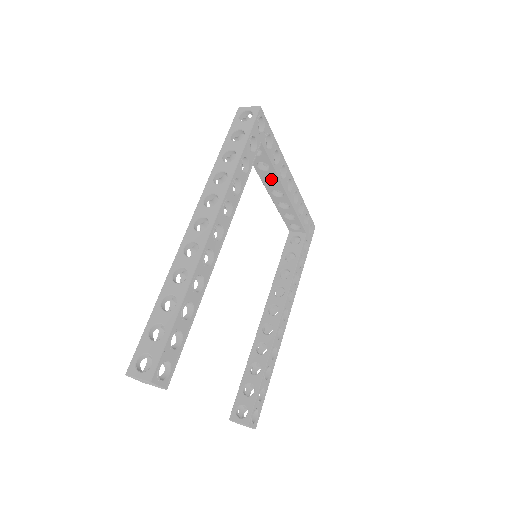
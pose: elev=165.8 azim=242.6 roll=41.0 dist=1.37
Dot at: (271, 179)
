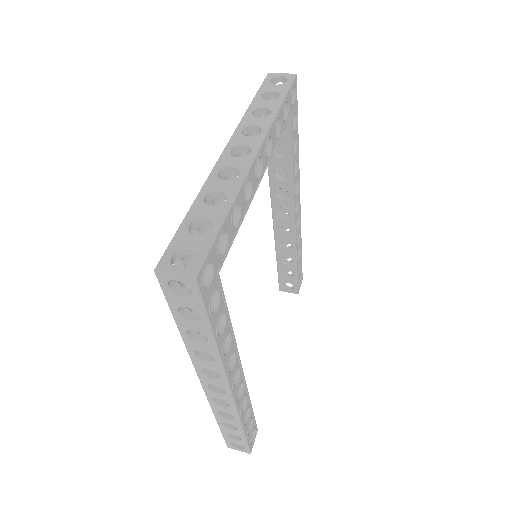
Dot at: occluded
